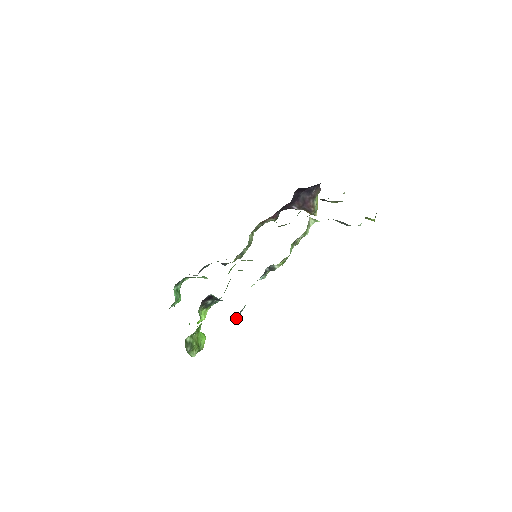
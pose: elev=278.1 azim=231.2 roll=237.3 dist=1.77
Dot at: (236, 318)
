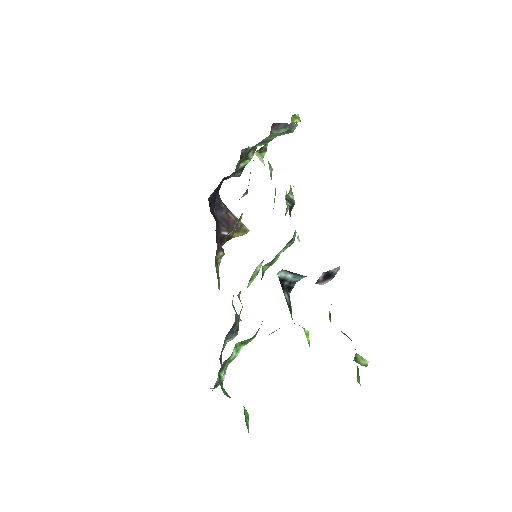
Dot at: occluded
